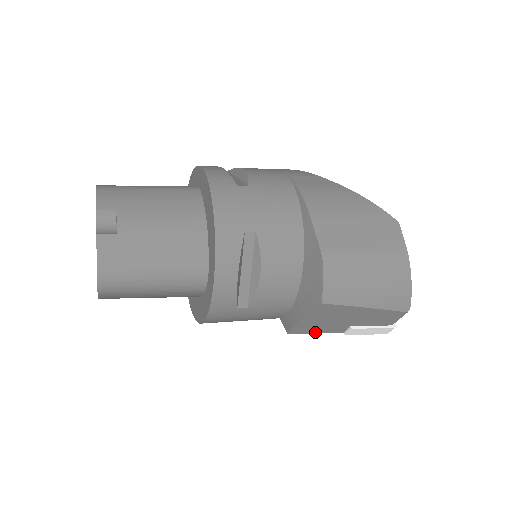
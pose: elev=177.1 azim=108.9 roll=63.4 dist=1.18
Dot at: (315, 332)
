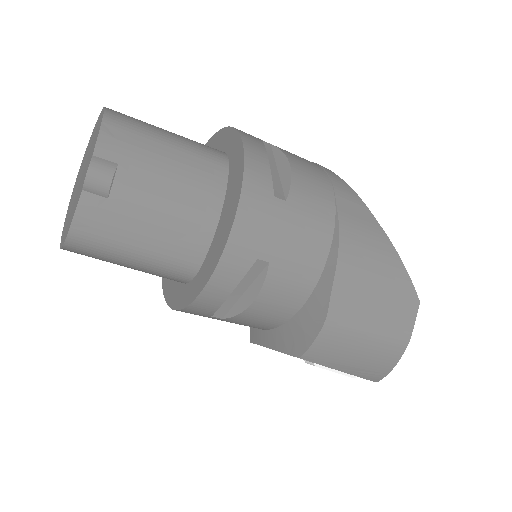
Dot at: occluded
